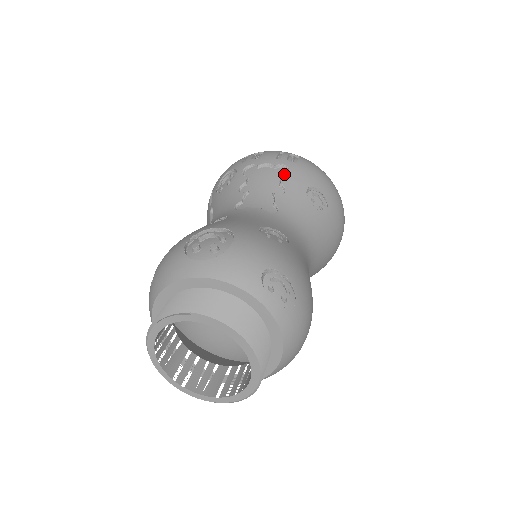
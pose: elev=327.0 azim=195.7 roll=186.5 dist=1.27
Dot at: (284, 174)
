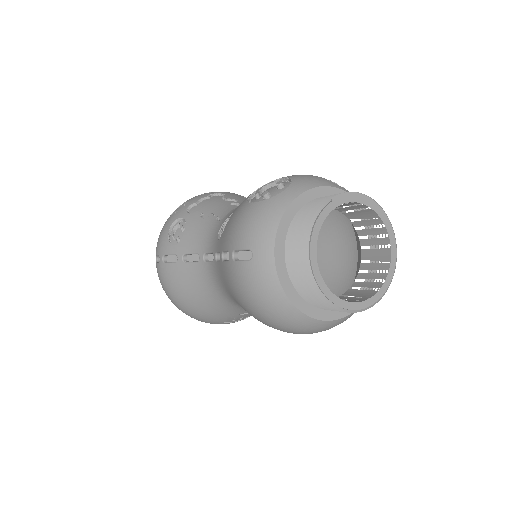
Dot at: (220, 197)
